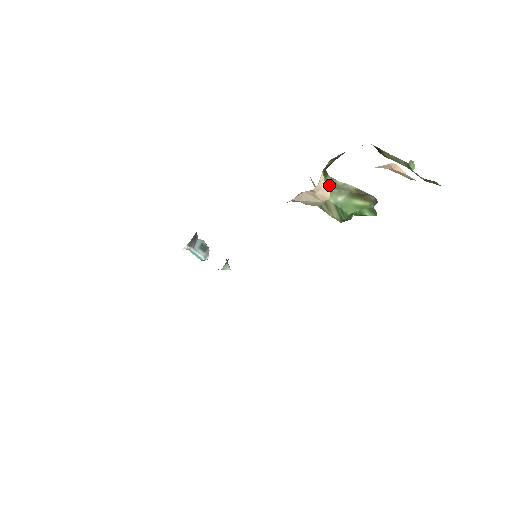
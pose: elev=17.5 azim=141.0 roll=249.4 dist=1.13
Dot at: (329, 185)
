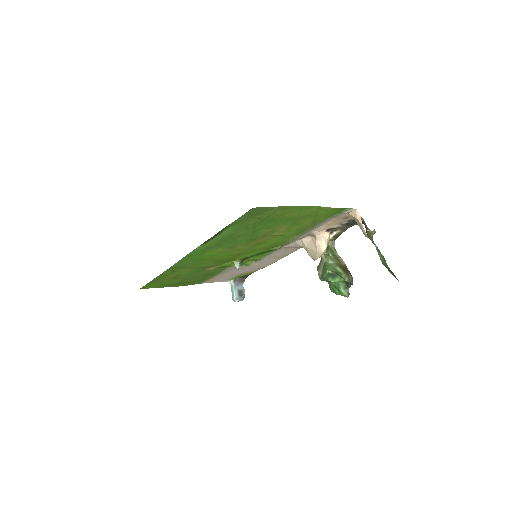
Dot at: (330, 251)
